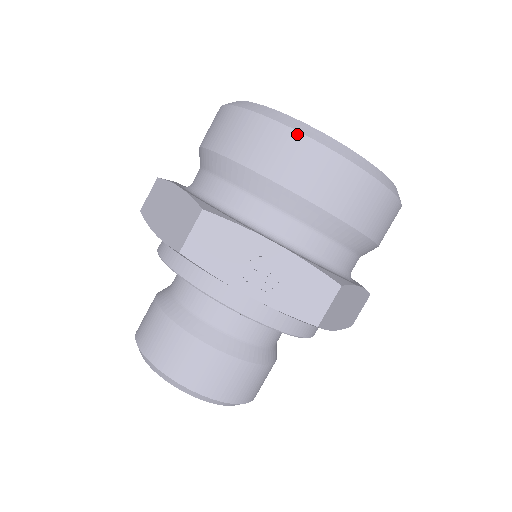
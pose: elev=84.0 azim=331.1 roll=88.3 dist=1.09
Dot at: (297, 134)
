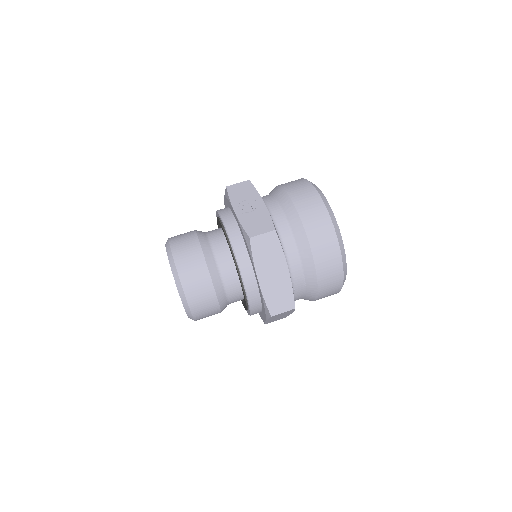
Dot at: (309, 182)
